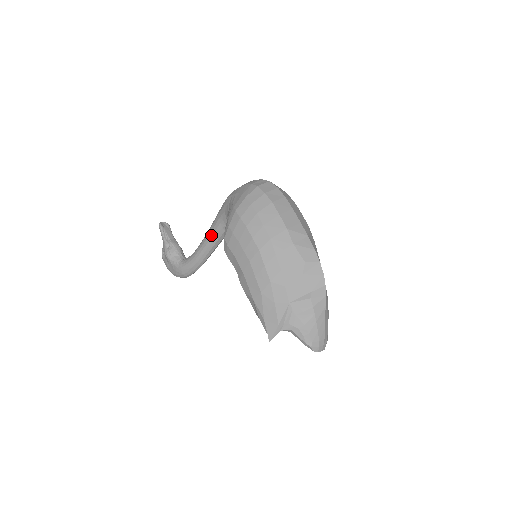
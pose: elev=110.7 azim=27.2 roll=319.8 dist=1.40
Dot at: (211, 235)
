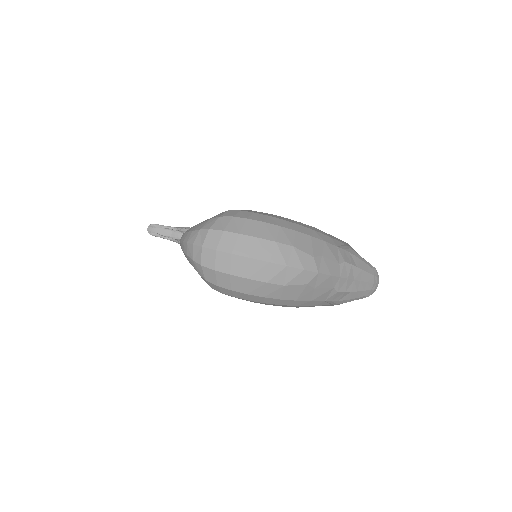
Dot at: occluded
